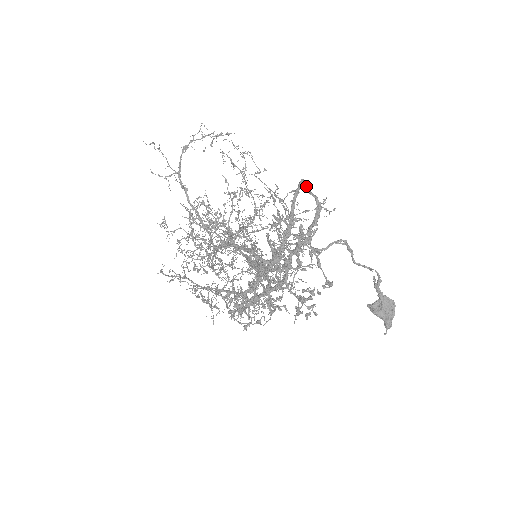
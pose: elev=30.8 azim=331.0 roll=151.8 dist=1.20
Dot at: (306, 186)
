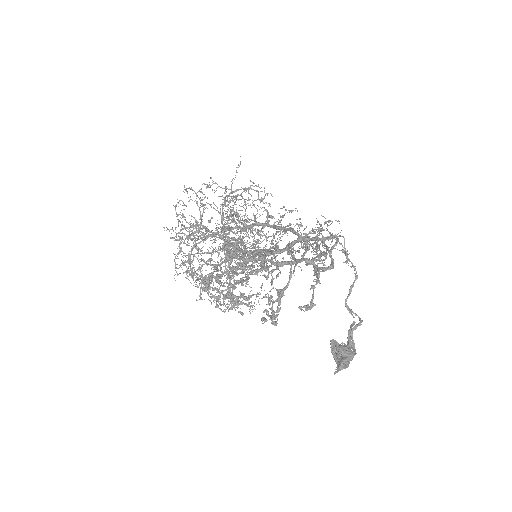
Dot at: occluded
